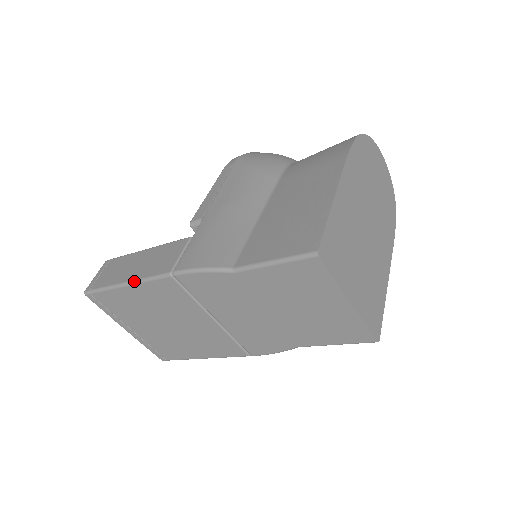
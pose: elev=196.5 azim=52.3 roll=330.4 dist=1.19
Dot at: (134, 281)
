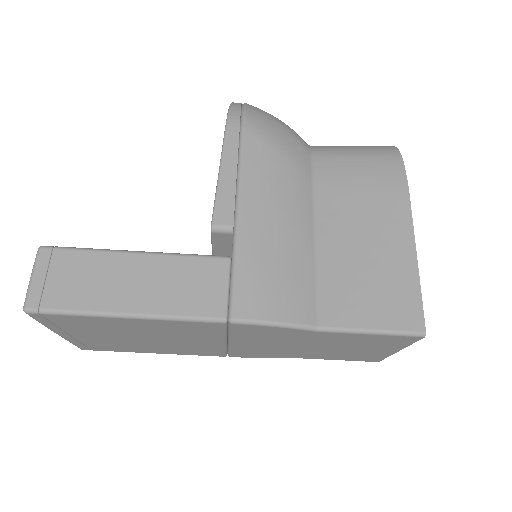
Dot at: (152, 316)
